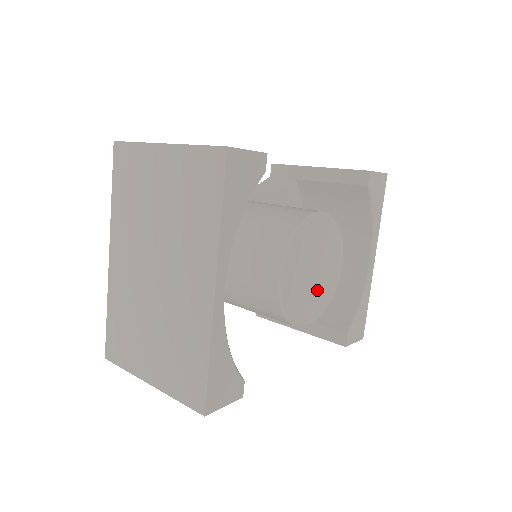
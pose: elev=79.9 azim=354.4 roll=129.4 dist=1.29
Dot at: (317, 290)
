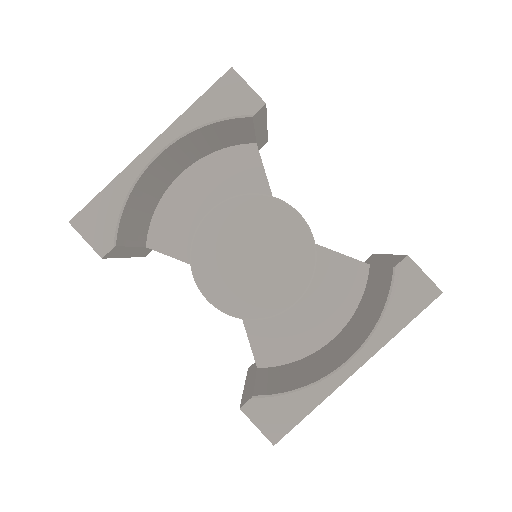
Dot at: (243, 281)
